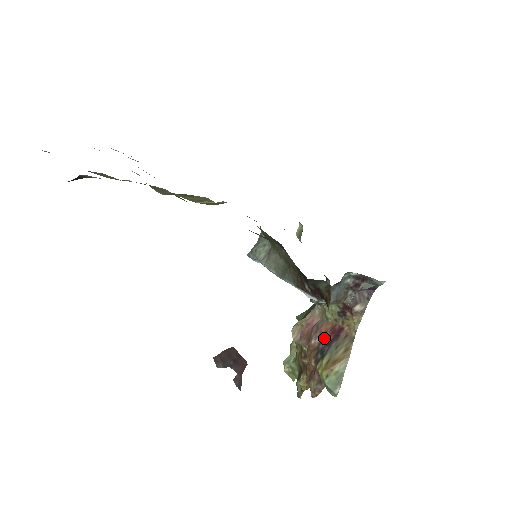
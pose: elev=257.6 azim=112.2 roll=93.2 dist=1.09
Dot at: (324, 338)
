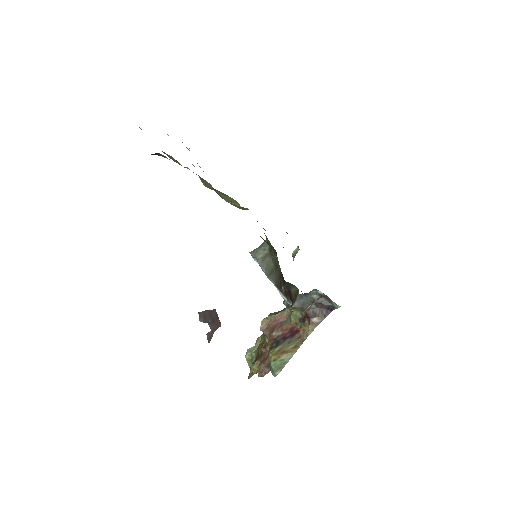
Dot at: (283, 333)
